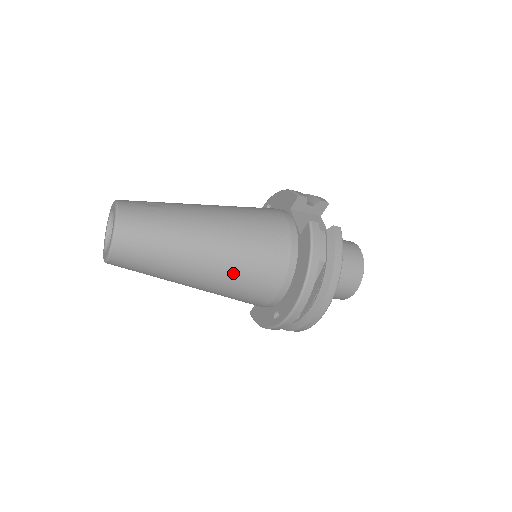
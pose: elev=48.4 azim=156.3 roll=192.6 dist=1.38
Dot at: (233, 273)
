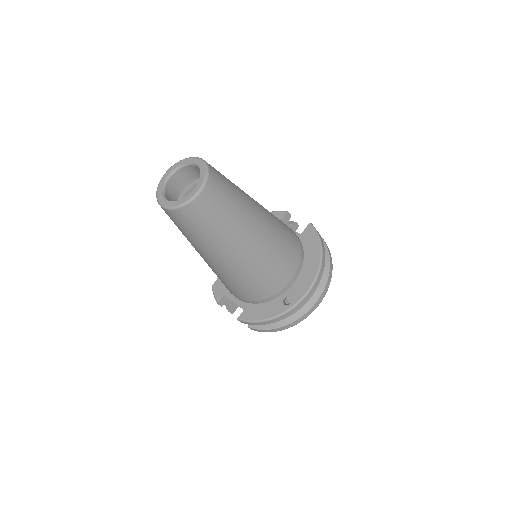
Dot at: (273, 246)
